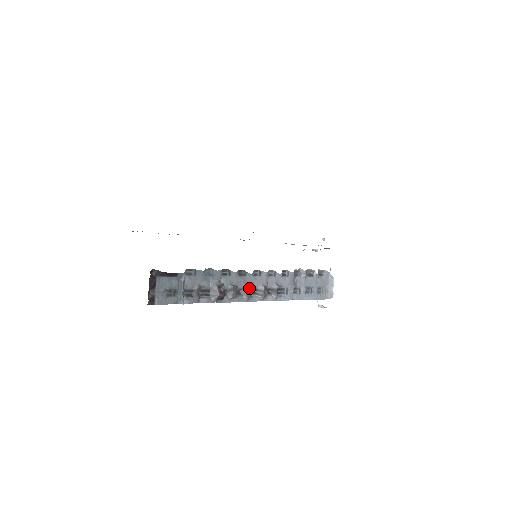
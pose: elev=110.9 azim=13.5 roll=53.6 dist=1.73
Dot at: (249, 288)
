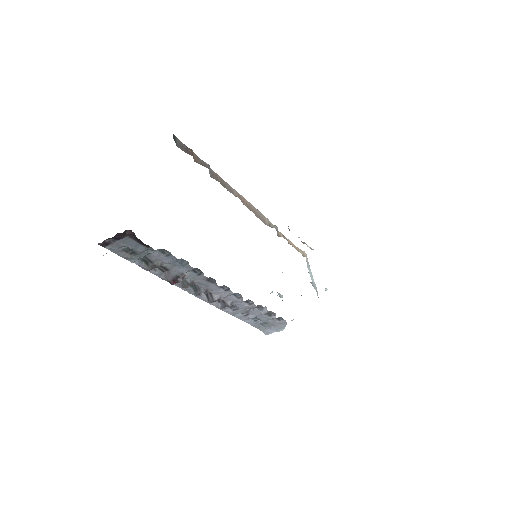
Dot at: (204, 292)
